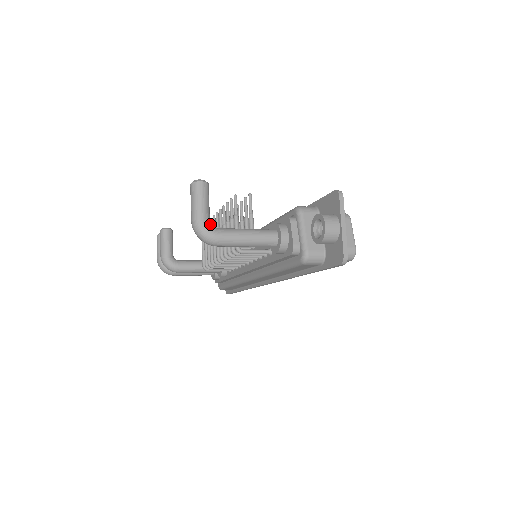
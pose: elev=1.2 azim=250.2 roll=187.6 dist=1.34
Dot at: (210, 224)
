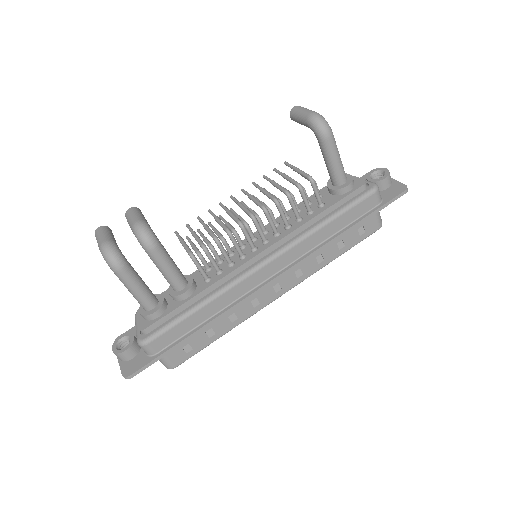
Dot at: occluded
